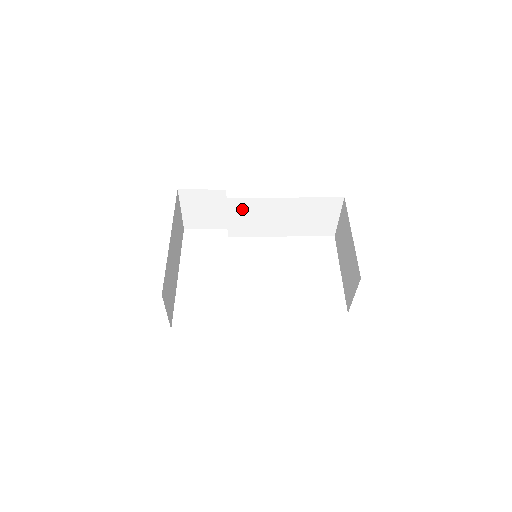
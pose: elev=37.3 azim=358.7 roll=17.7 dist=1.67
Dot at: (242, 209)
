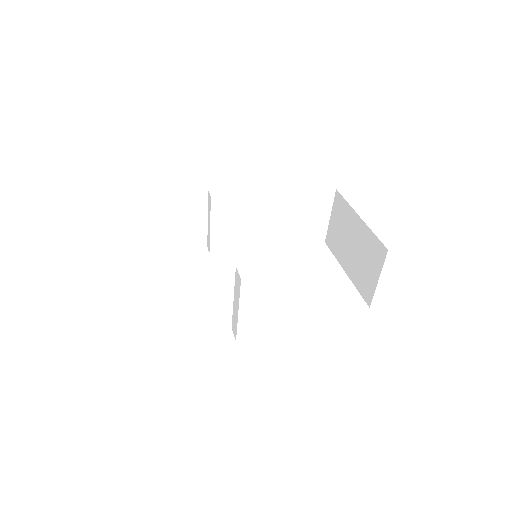
Dot at: (228, 212)
